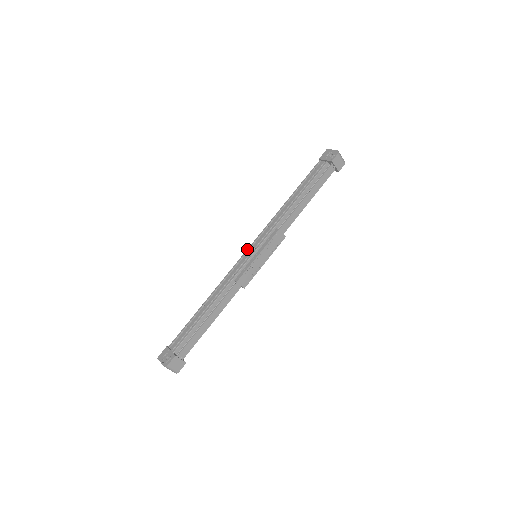
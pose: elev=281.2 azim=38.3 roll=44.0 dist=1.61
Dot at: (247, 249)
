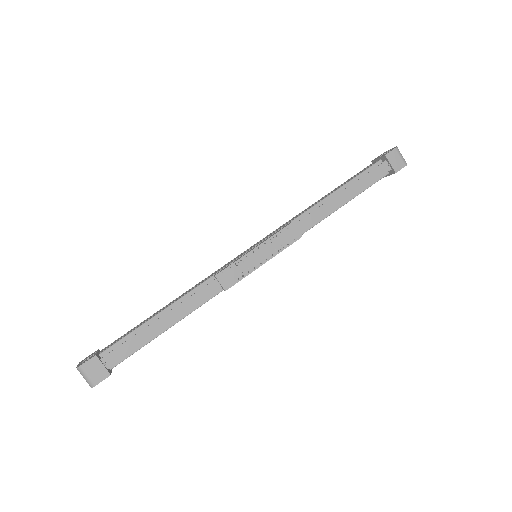
Dot at: occluded
